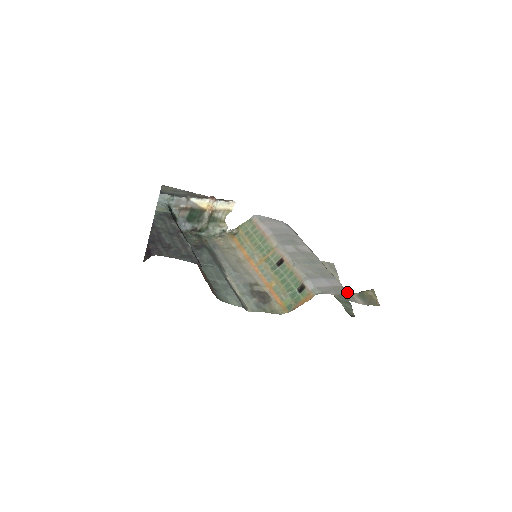
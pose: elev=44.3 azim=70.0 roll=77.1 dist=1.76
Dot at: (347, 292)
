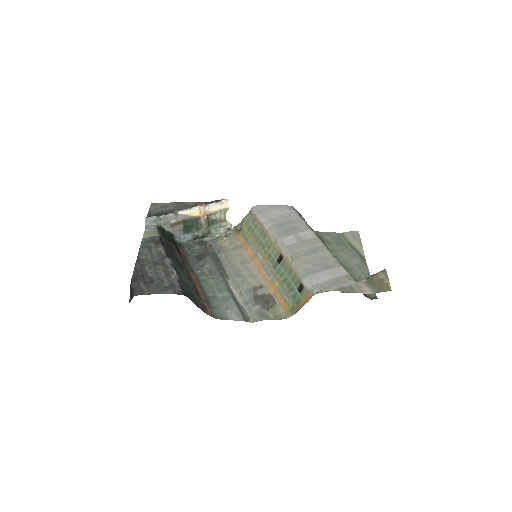
Dot at: (353, 281)
